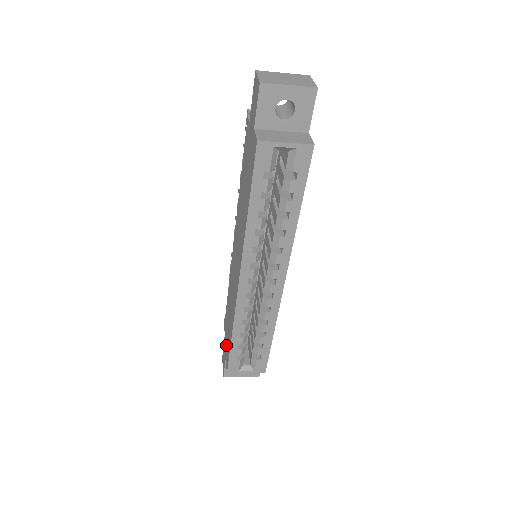
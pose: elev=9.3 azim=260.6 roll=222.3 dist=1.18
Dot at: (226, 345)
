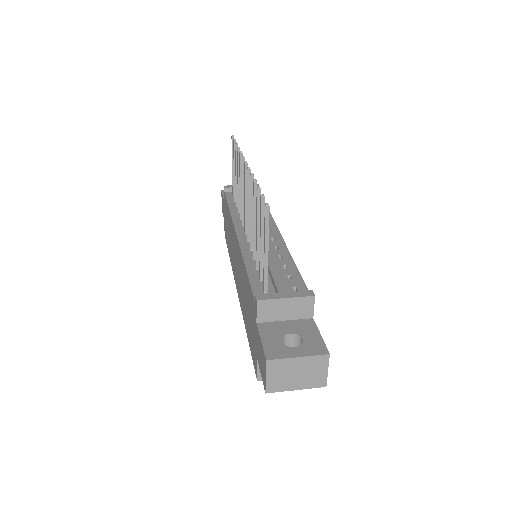
Dot at: (225, 220)
